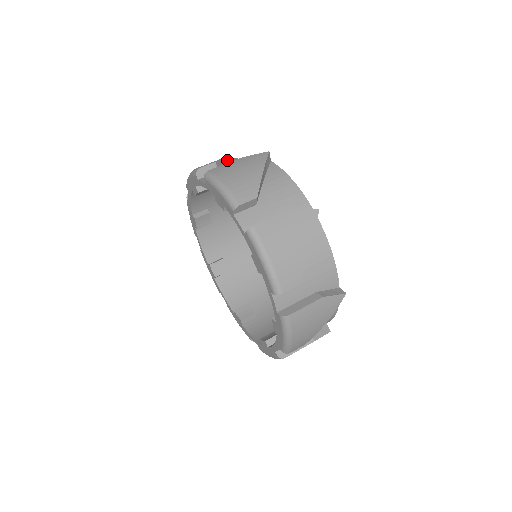
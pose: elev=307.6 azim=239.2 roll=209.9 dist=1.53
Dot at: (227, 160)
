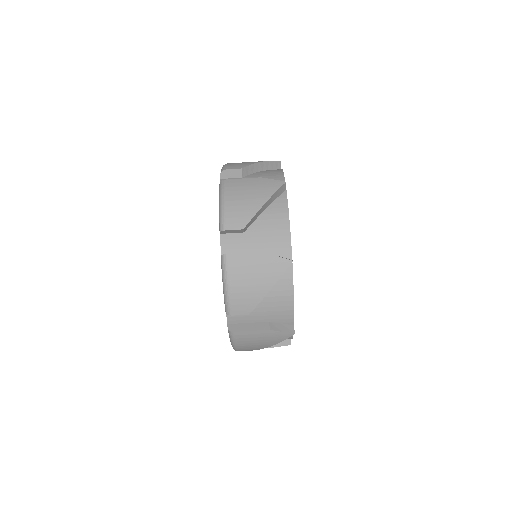
Dot at: (264, 206)
